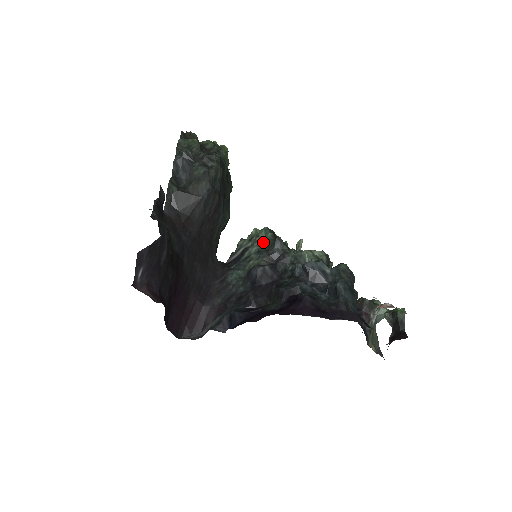
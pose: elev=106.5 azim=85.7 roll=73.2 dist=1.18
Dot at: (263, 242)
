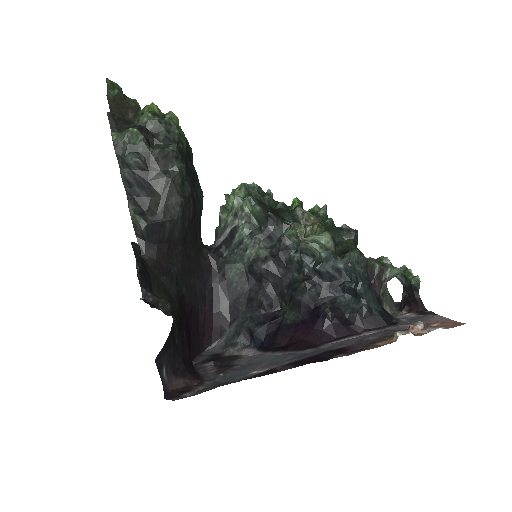
Dot at: (251, 218)
